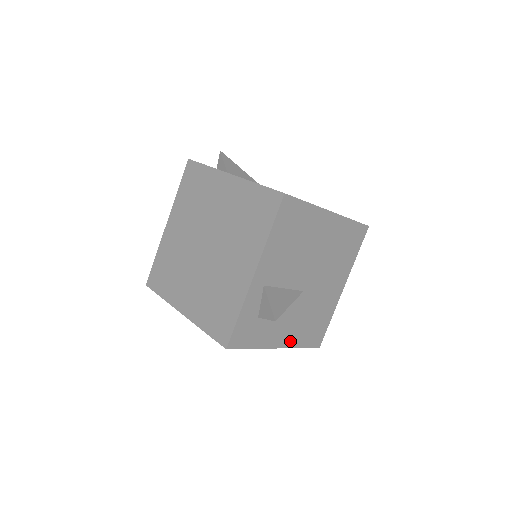
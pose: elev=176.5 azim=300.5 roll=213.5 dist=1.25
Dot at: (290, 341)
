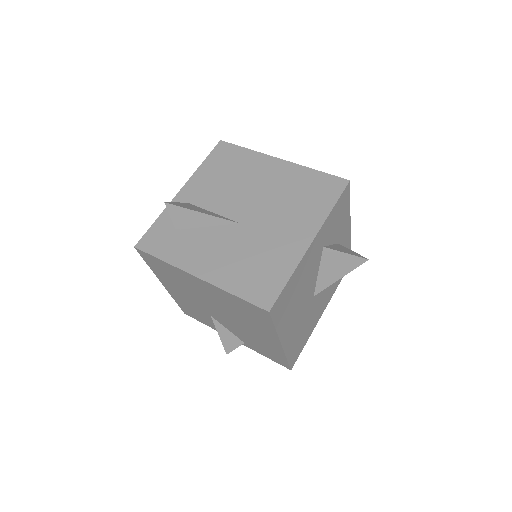
Dot at: (215, 276)
